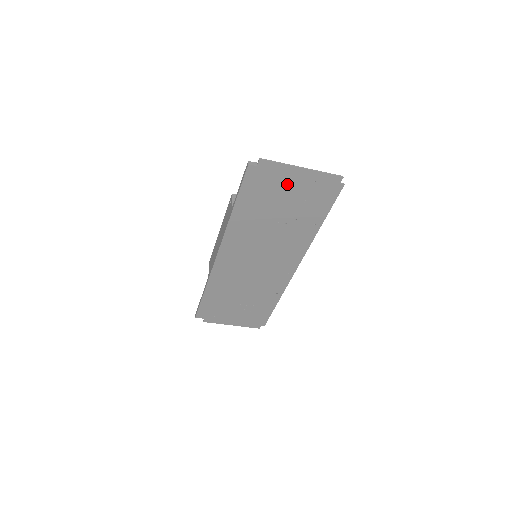
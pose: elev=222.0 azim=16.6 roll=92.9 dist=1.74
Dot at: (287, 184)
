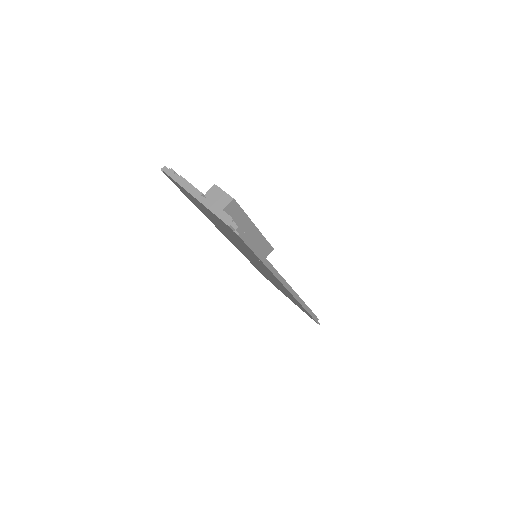
Dot at: occluded
